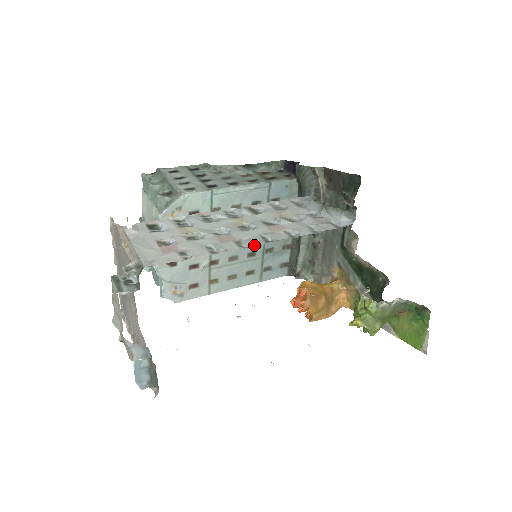
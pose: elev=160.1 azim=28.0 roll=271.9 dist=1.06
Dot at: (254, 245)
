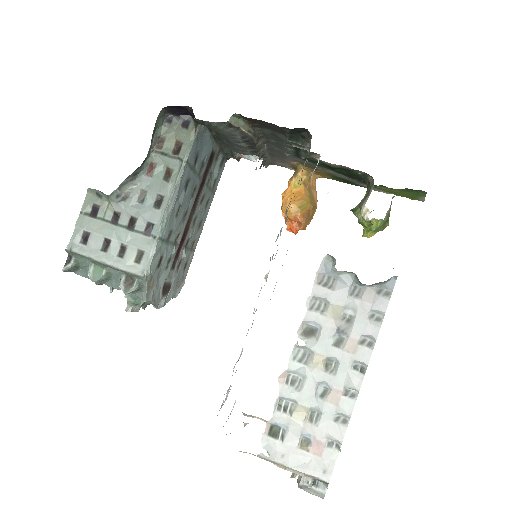
Dot at: (200, 195)
